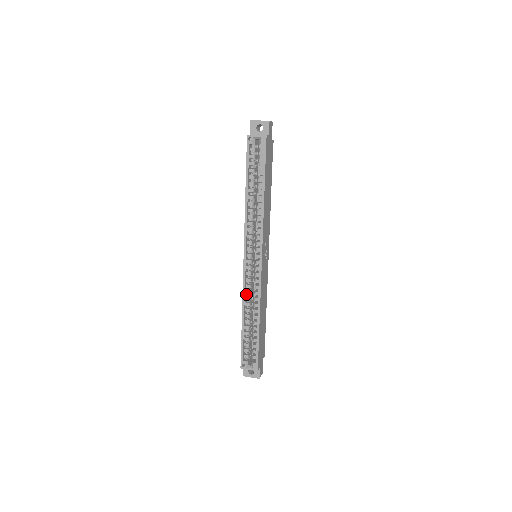
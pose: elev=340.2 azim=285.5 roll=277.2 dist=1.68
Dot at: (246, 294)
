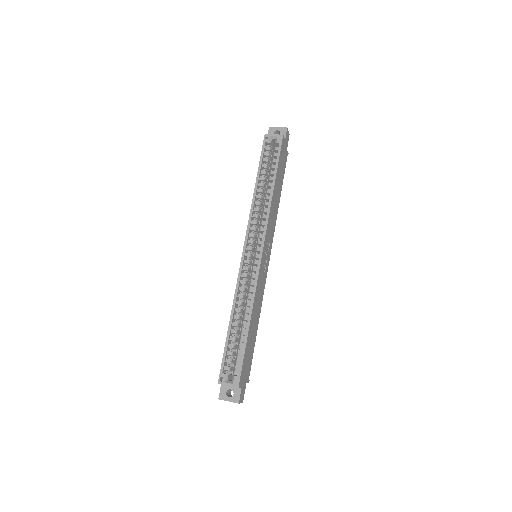
Dot at: (239, 293)
